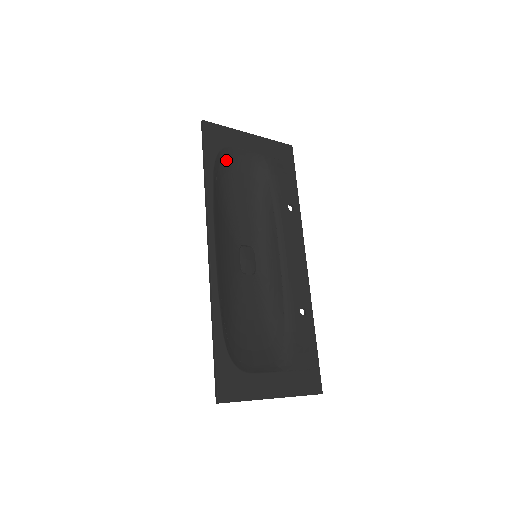
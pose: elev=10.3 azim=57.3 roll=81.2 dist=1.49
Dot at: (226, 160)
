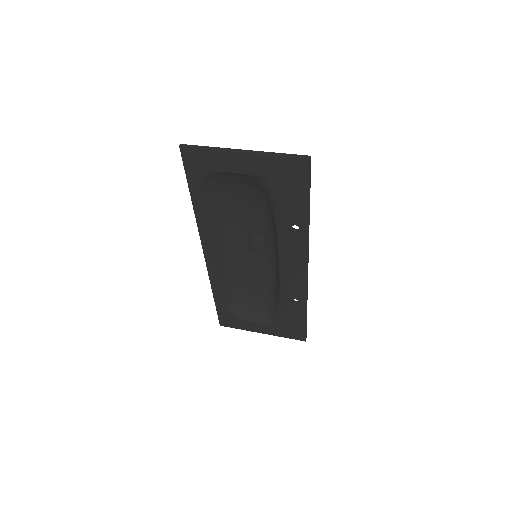
Dot at: (217, 179)
